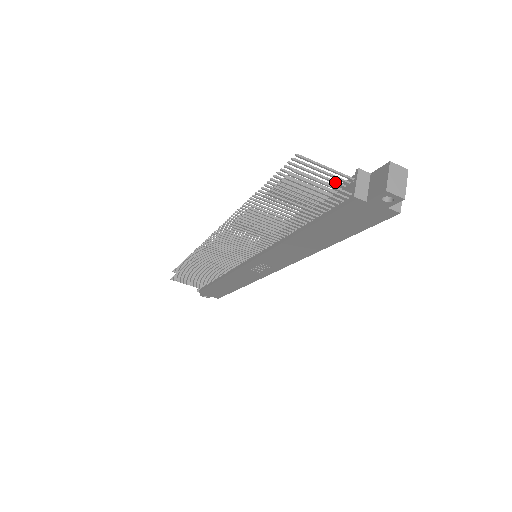
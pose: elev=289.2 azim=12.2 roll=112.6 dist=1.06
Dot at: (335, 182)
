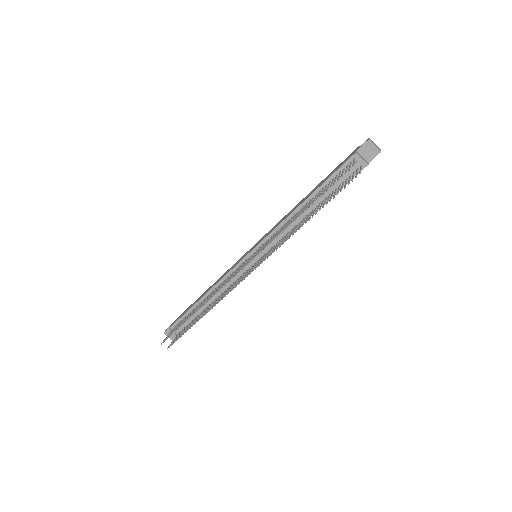
Dot at: (348, 167)
